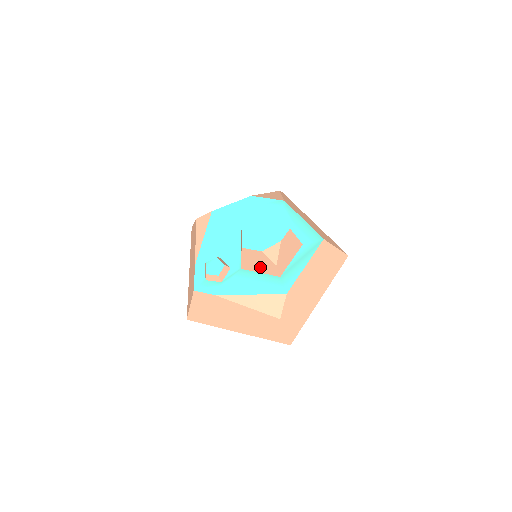
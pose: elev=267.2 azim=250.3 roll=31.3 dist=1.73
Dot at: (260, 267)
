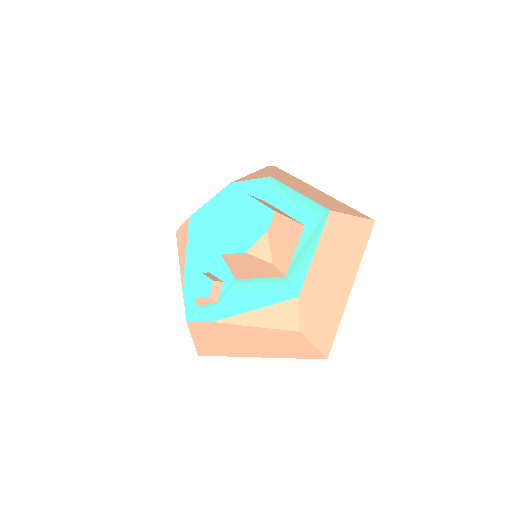
Dot at: (255, 271)
